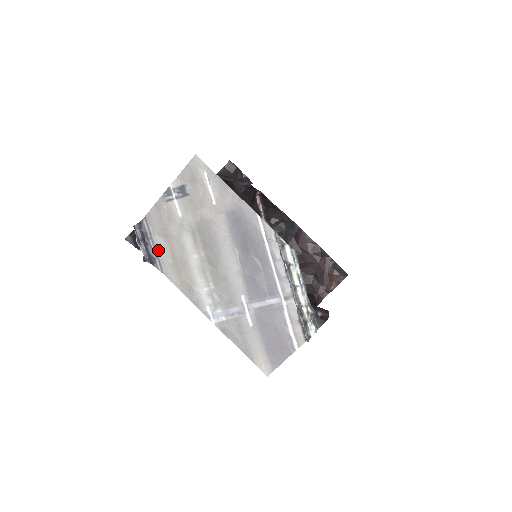
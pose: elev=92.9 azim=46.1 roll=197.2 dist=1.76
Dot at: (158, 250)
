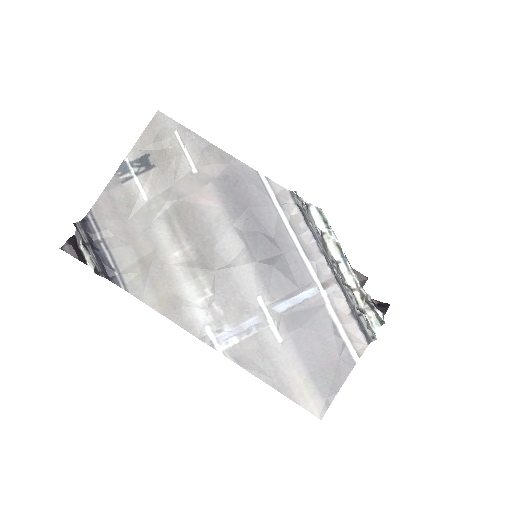
Dot at: (116, 257)
